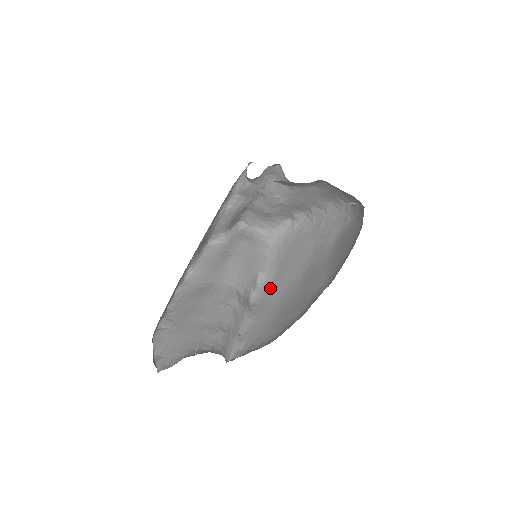
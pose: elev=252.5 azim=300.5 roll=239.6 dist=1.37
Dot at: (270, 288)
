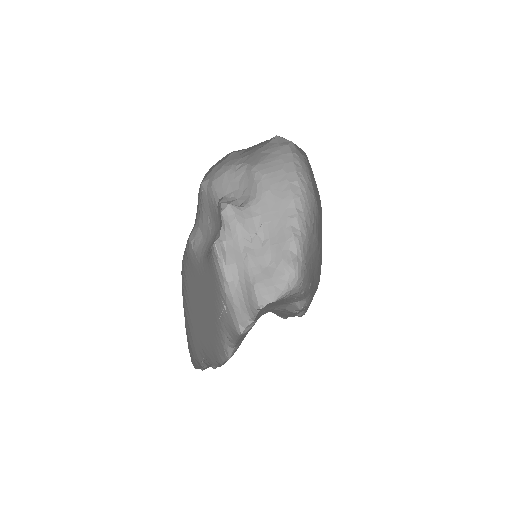
Dot at: (311, 296)
